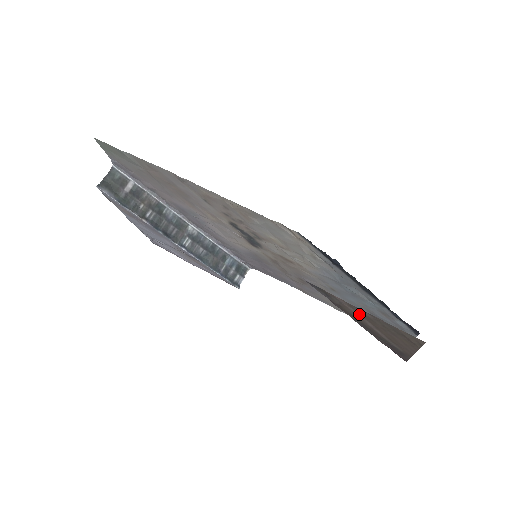
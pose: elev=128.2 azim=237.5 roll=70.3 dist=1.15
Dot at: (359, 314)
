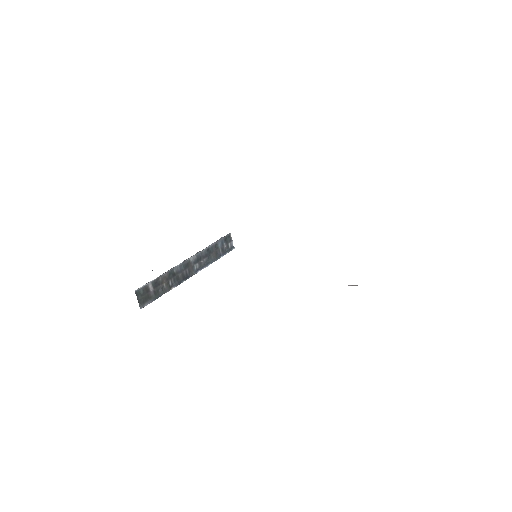
Dot at: occluded
